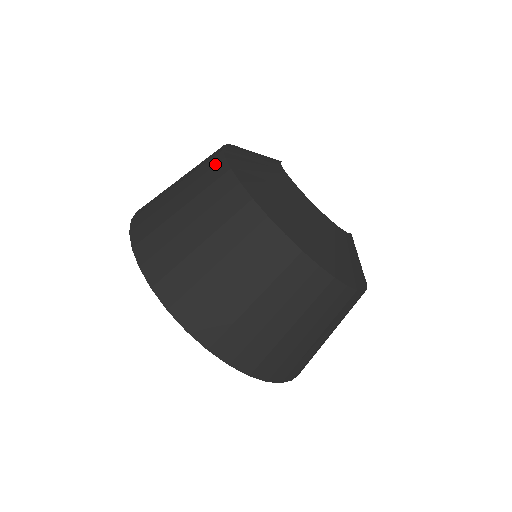
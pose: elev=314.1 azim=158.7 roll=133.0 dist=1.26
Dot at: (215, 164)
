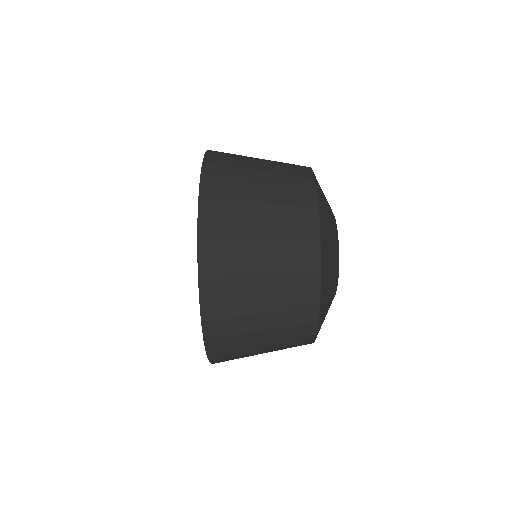
Dot at: (305, 177)
